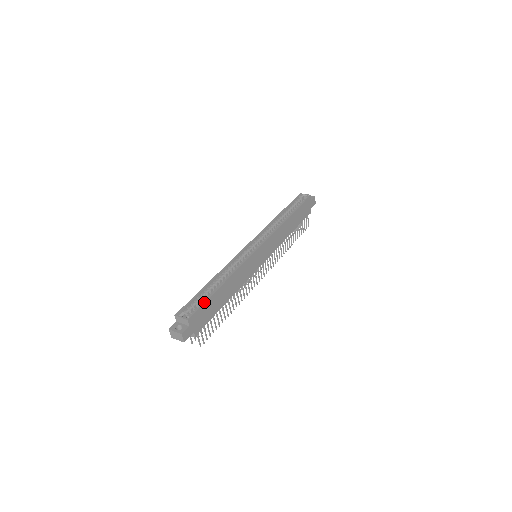
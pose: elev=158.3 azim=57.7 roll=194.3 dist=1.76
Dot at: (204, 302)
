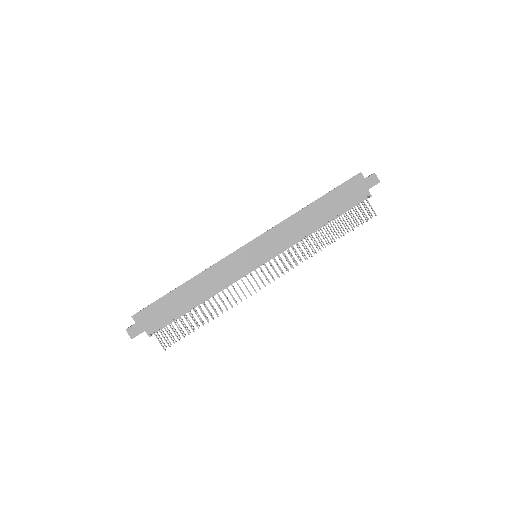
Dot at: (155, 301)
